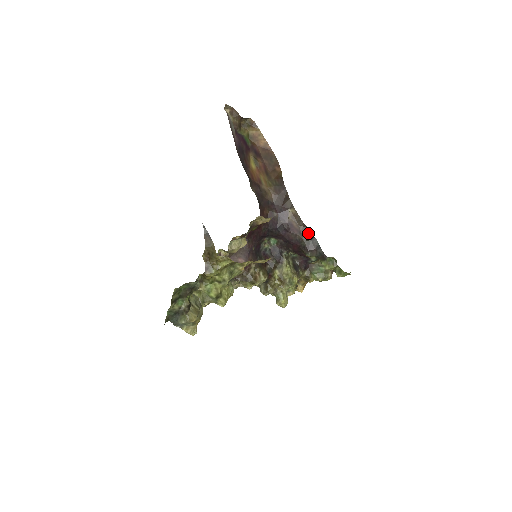
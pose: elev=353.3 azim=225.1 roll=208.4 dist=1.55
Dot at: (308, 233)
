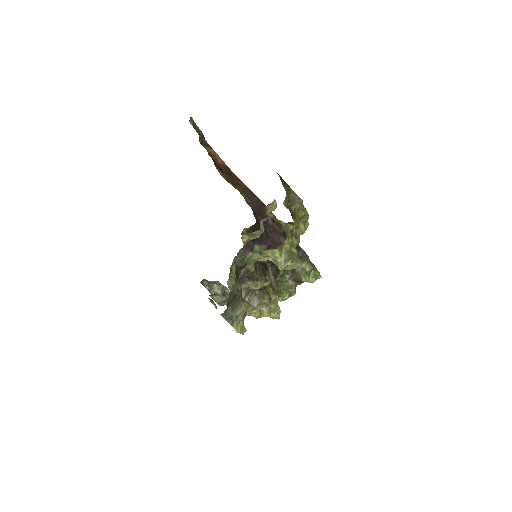
Dot at: occluded
